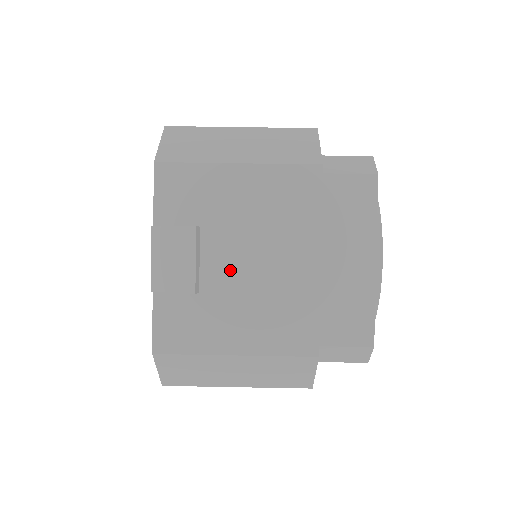
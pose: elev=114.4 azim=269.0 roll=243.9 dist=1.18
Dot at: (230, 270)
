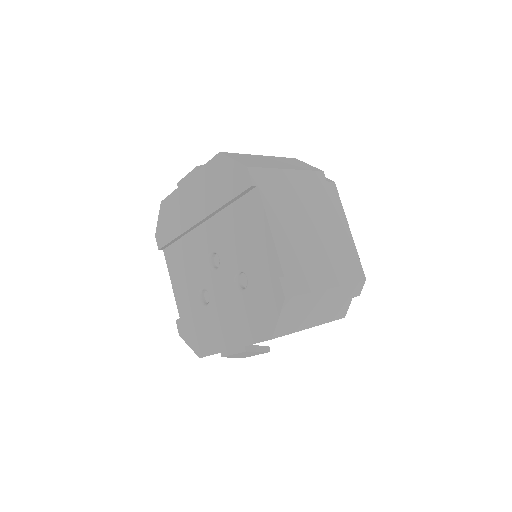
Dot at: occluded
